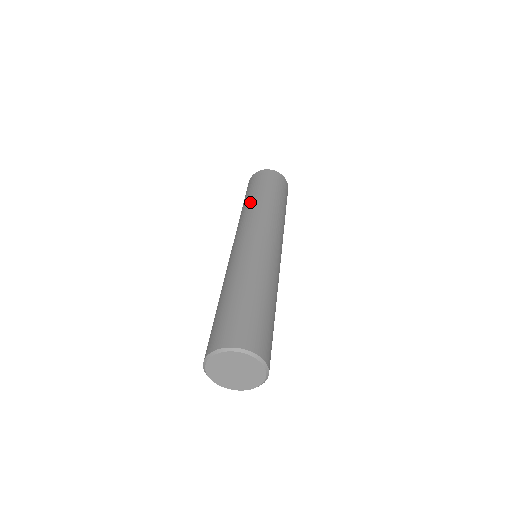
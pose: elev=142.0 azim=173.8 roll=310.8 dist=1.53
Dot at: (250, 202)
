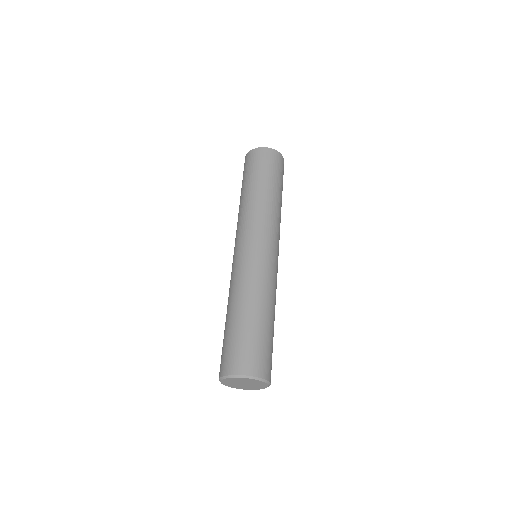
Dot at: (243, 198)
